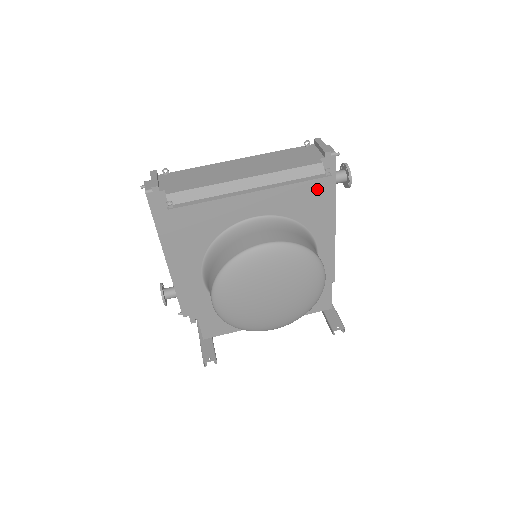
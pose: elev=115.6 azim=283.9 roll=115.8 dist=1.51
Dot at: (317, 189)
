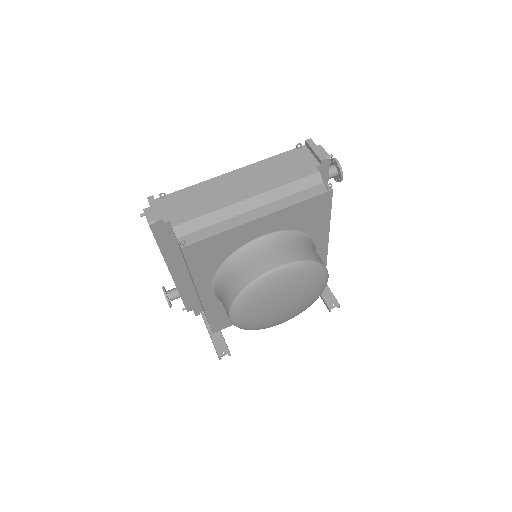
Dot at: (319, 203)
